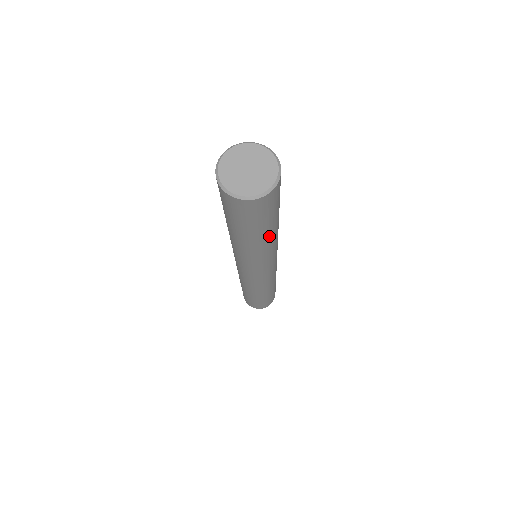
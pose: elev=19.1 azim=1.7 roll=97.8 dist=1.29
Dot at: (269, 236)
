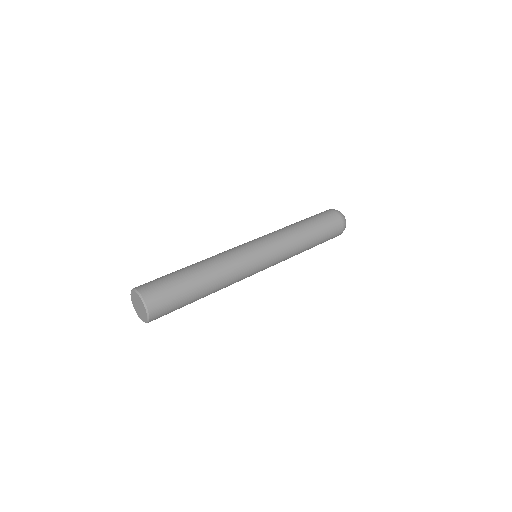
Dot at: occluded
